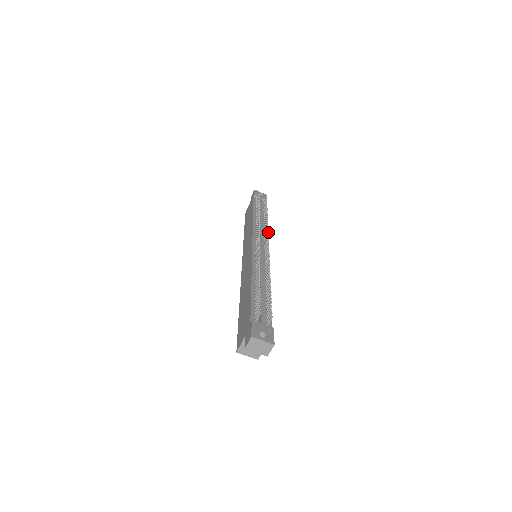
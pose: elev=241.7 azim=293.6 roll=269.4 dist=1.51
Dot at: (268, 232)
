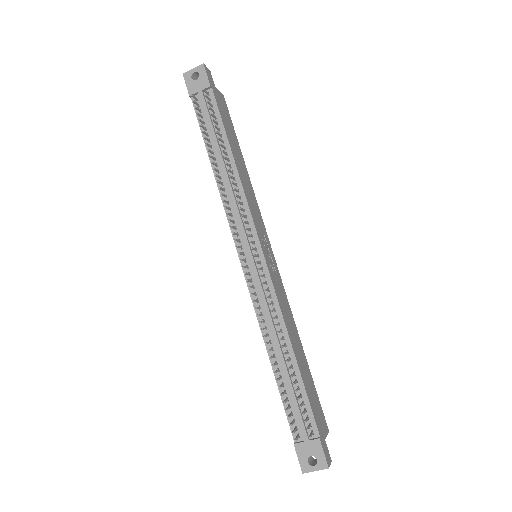
Dot at: (244, 222)
